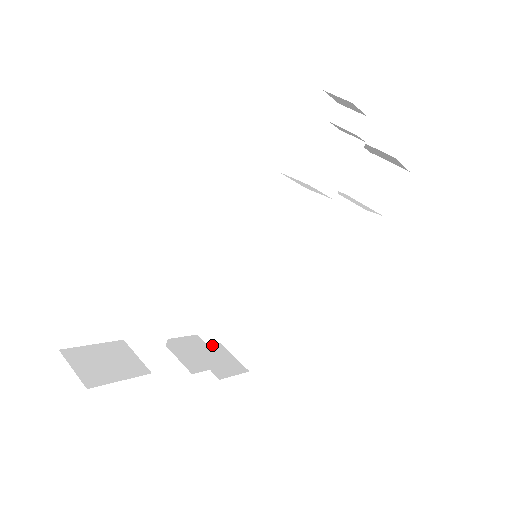
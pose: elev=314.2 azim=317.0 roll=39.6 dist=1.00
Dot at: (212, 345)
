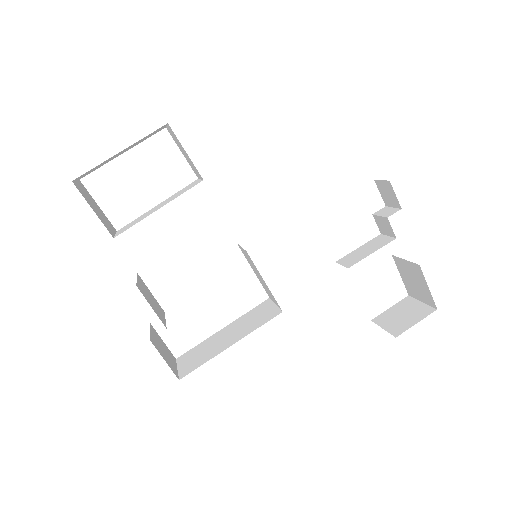
Dot at: occluded
